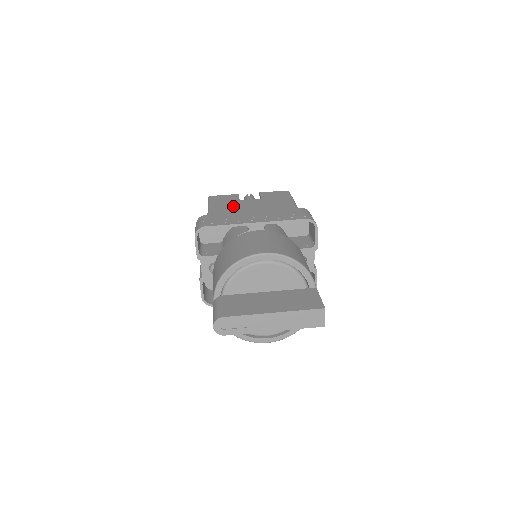
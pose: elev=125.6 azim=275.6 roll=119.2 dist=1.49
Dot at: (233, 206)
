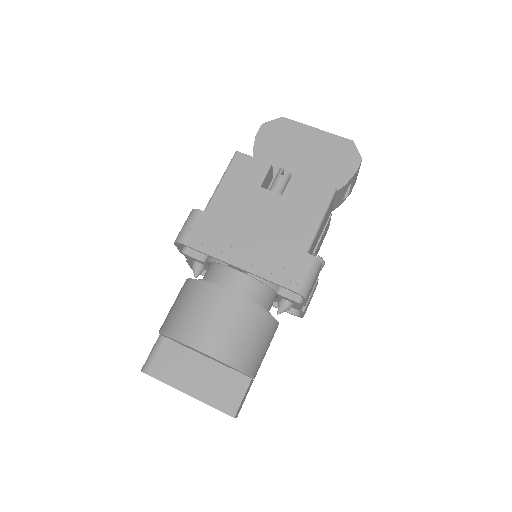
Dot at: (242, 202)
